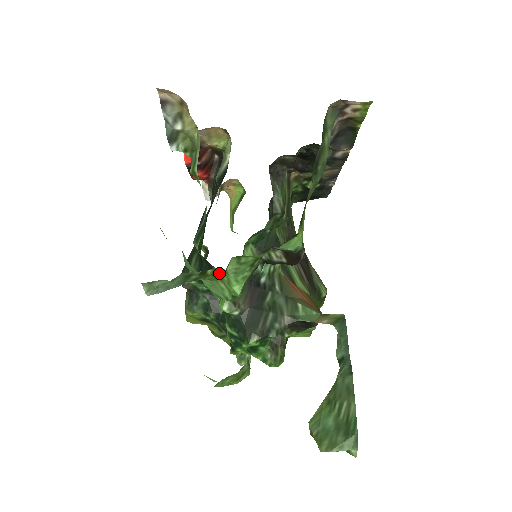
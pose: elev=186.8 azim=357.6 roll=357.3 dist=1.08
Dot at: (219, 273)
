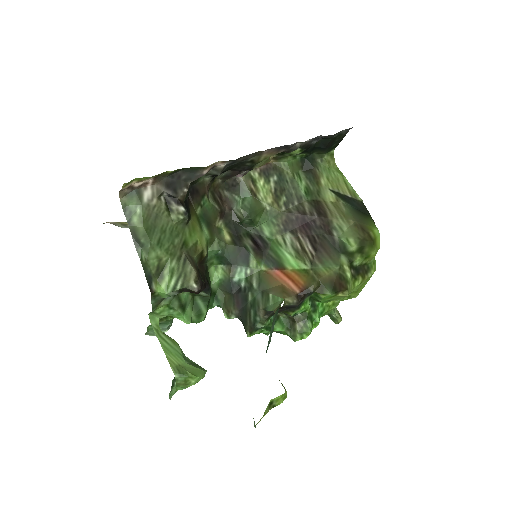
Dot at: occluded
